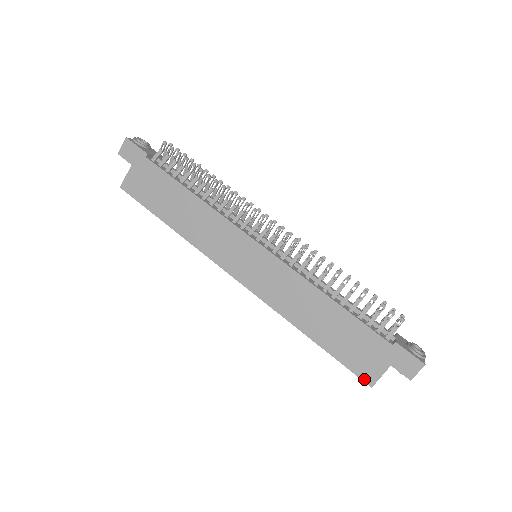
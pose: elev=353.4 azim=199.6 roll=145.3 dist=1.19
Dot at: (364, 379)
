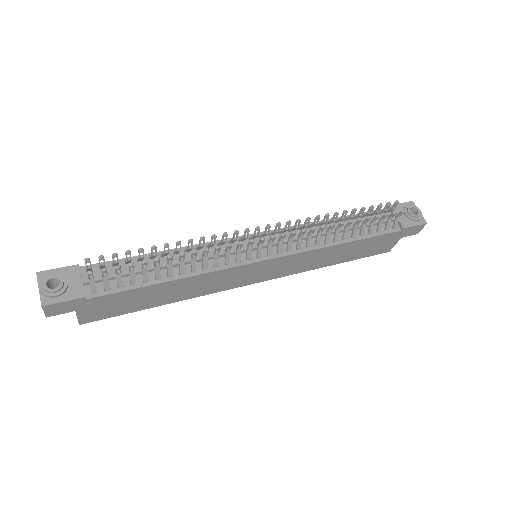
Dot at: occluded
